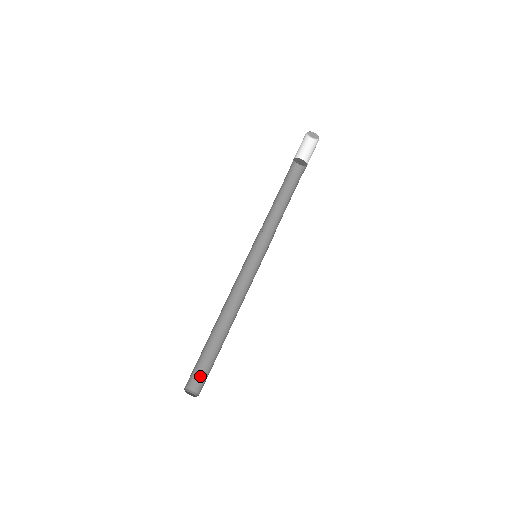
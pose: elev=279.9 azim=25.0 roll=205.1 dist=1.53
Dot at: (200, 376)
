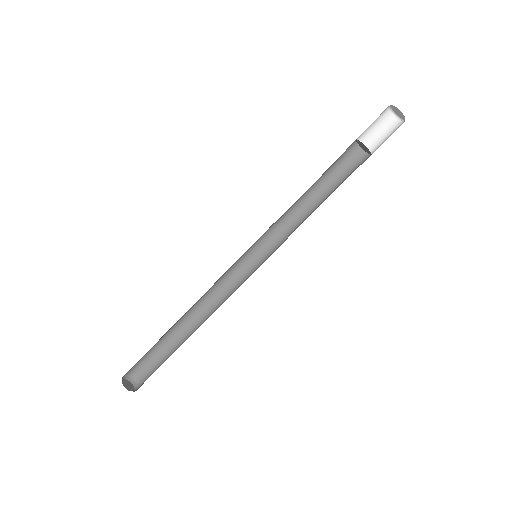
Dot at: (149, 370)
